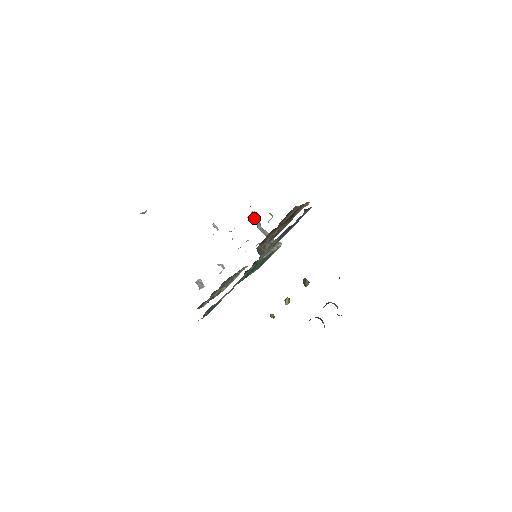
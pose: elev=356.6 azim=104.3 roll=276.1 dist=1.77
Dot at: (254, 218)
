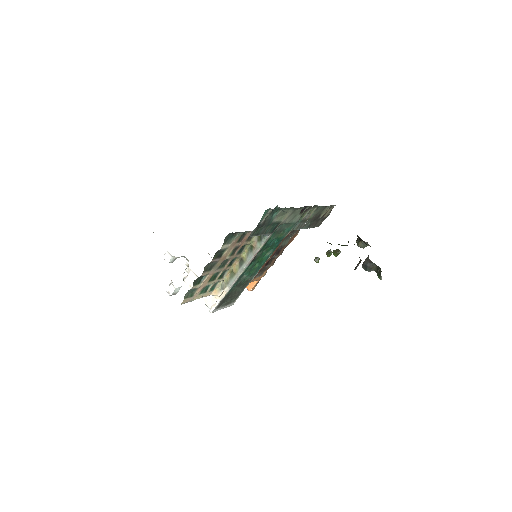
Dot at: occluded
